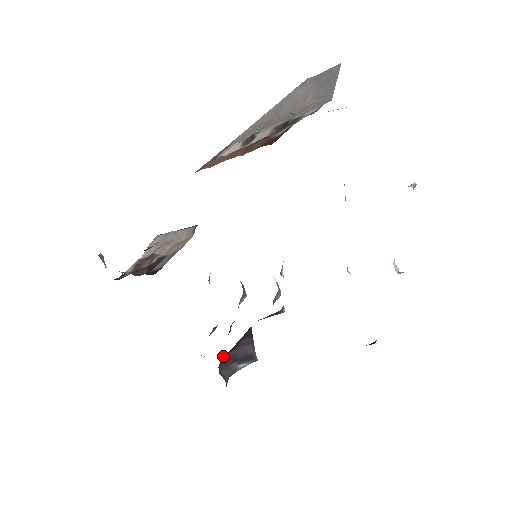
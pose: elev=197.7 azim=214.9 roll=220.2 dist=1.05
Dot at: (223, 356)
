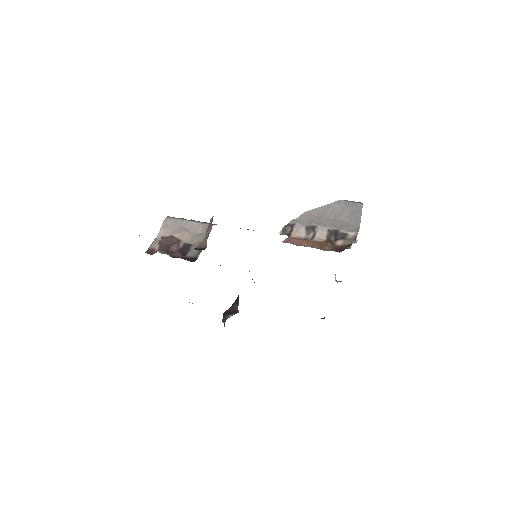
Dot at: (224, 312)
